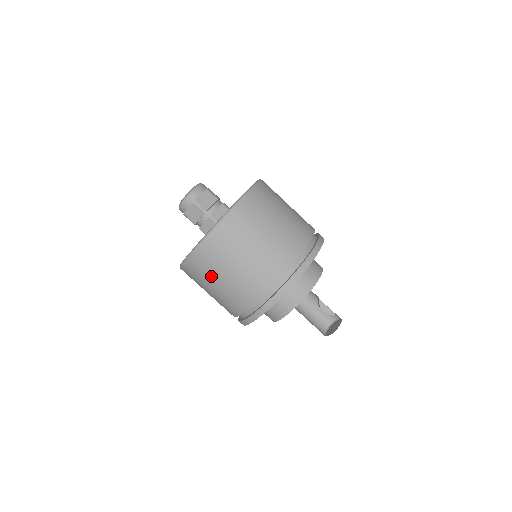
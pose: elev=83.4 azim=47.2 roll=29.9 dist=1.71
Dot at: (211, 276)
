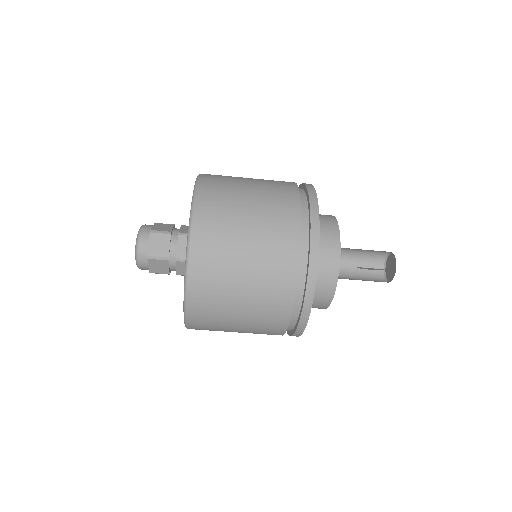
Dot at: occluded
